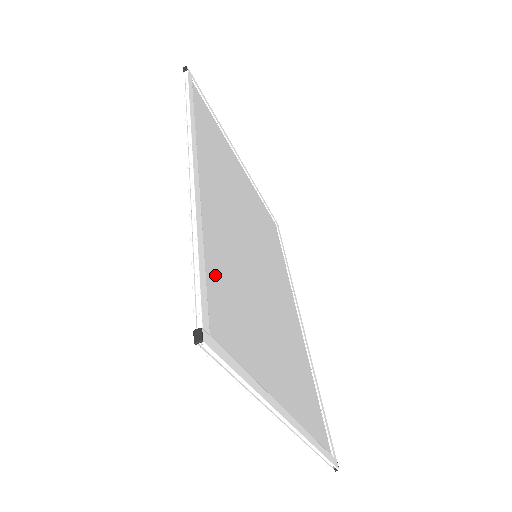
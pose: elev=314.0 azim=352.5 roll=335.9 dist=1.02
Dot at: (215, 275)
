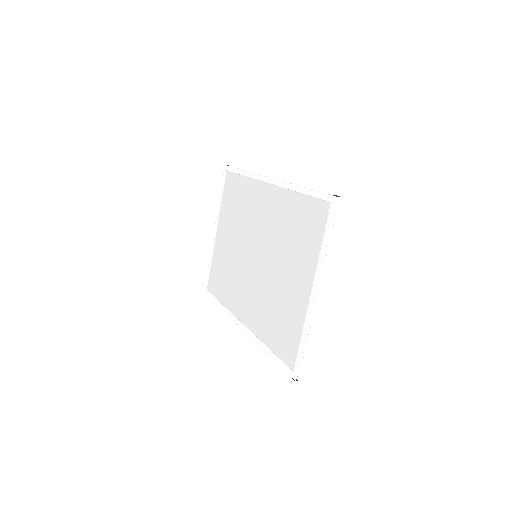
Dot at: (303, 208)
